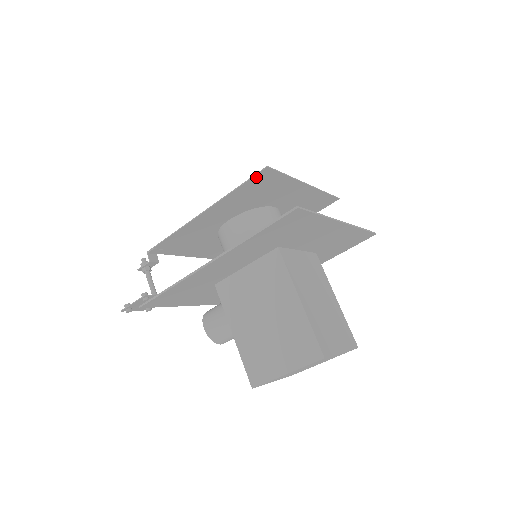
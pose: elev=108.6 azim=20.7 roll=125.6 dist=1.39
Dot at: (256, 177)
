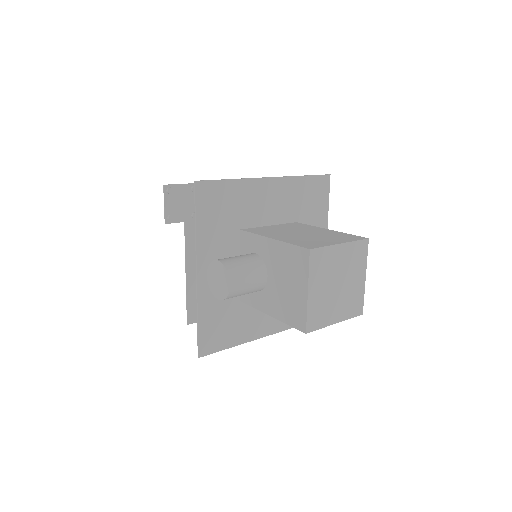
Dot at: occluded
